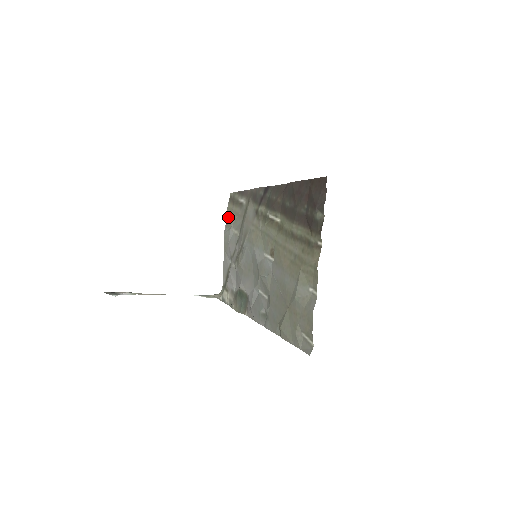
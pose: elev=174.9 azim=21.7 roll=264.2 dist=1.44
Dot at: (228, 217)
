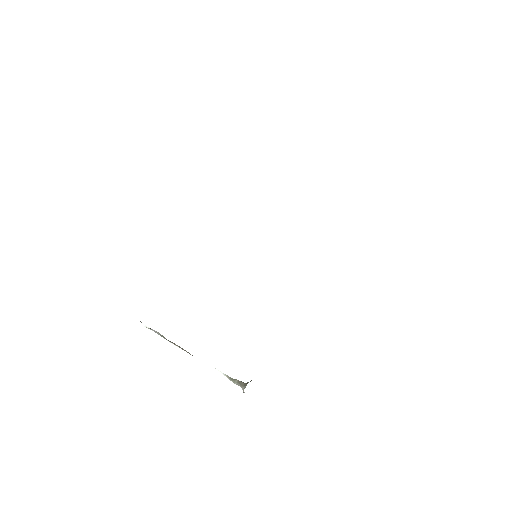
Dot at: occluded
